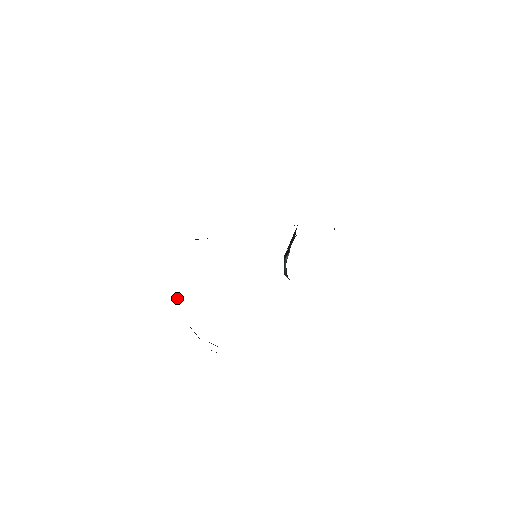
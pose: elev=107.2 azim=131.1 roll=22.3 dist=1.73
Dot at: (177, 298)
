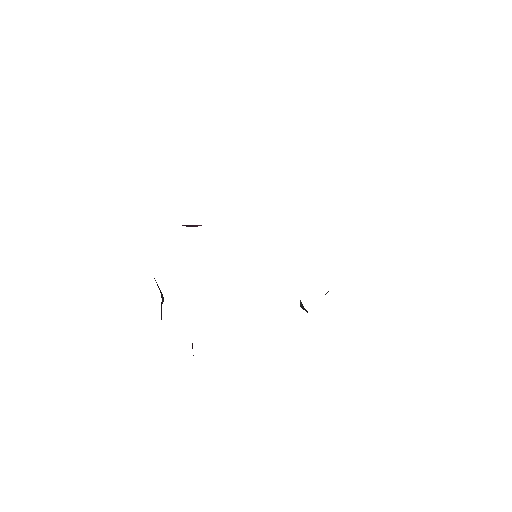
Dot at: (157, 284)
